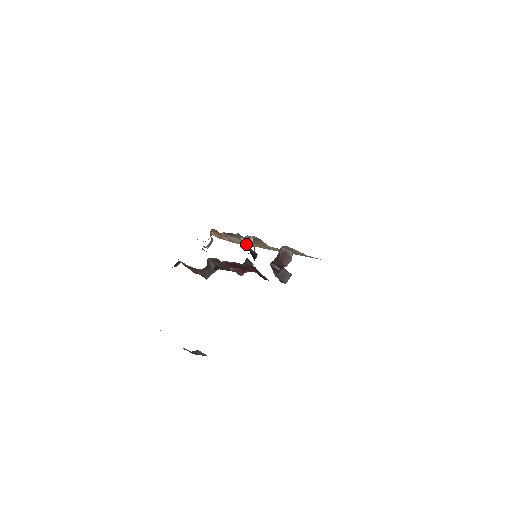
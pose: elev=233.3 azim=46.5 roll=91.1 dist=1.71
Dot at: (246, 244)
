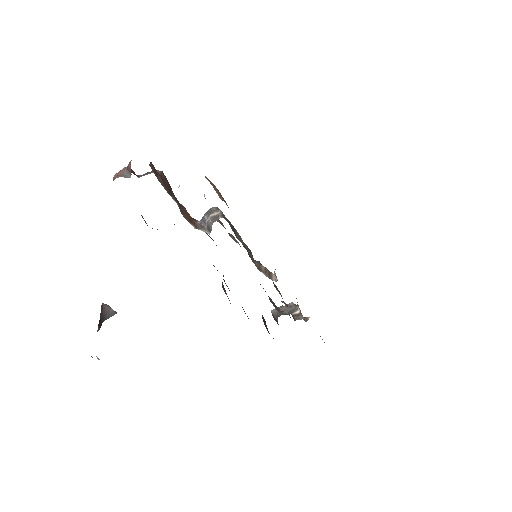
Dot at: occluded
